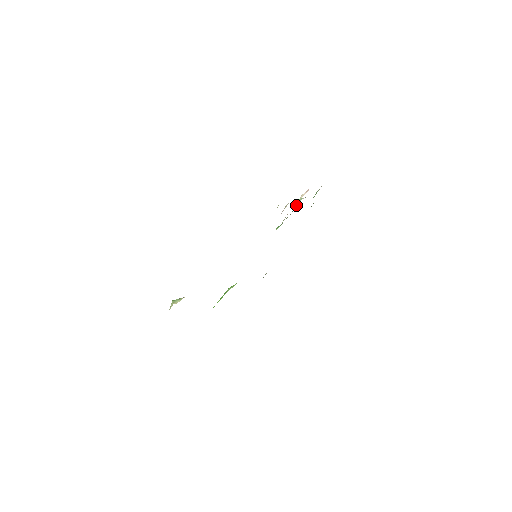
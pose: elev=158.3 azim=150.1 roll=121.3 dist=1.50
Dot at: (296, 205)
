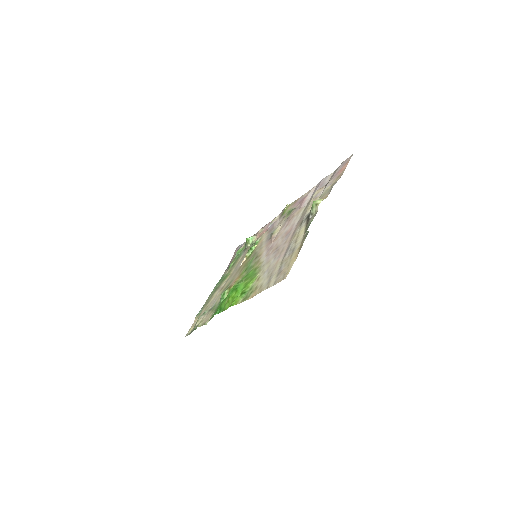
Dot at: (255, 237)
